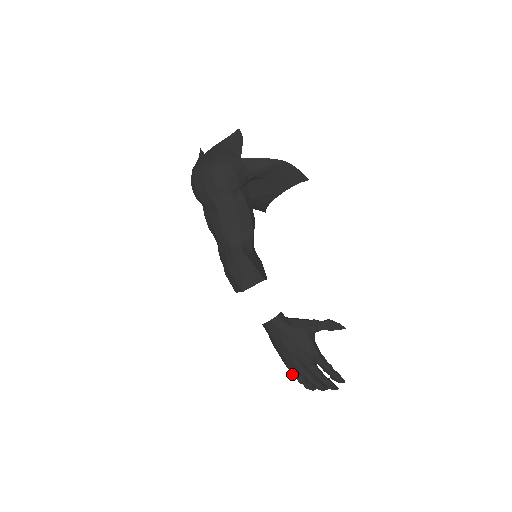
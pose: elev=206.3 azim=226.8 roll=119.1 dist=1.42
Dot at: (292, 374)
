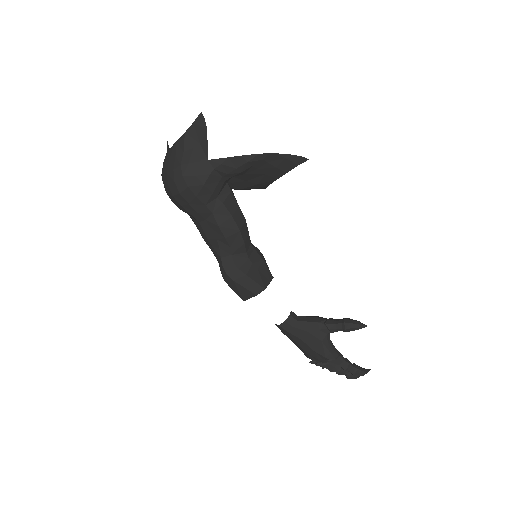
Dot at: (312, 363)
